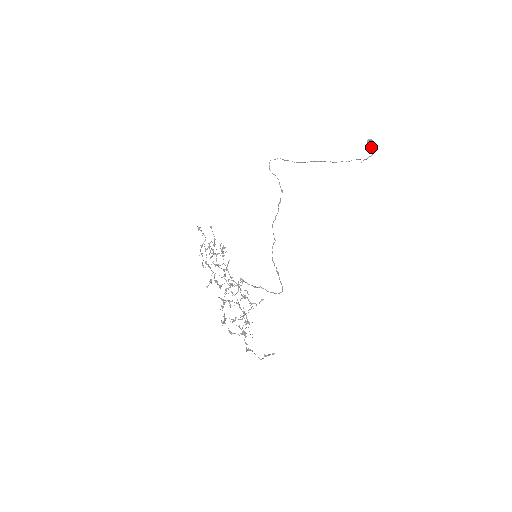
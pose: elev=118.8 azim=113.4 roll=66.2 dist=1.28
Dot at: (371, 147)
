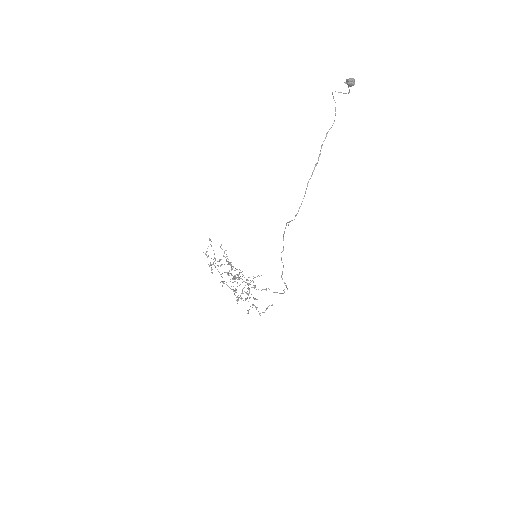
Dot at: (349, 85)
